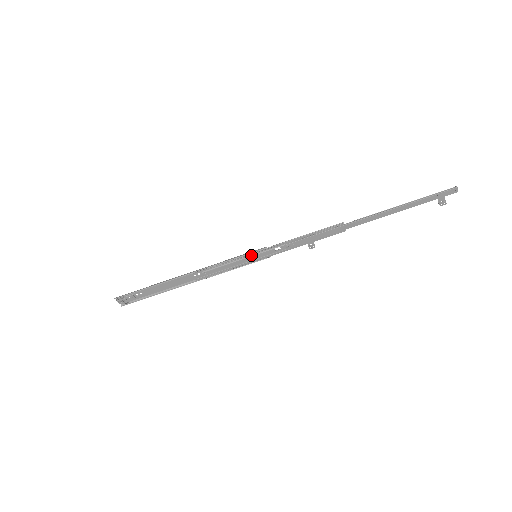
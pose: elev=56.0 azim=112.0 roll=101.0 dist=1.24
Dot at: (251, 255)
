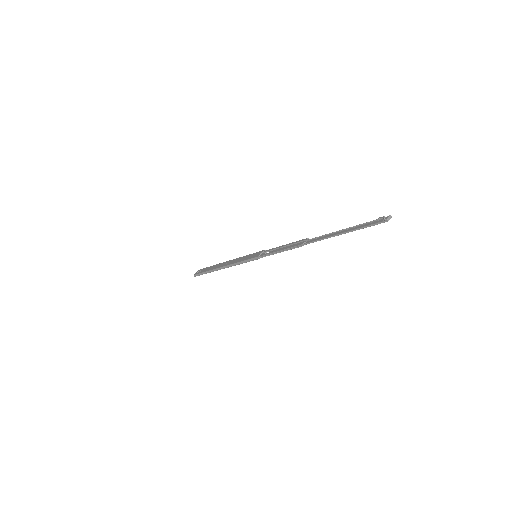
Dot at: (252, 258)
